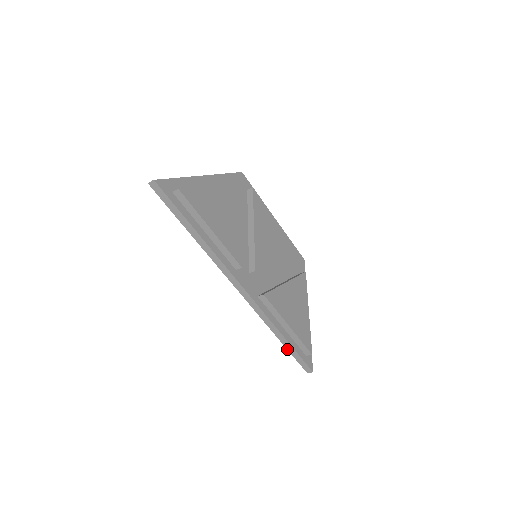
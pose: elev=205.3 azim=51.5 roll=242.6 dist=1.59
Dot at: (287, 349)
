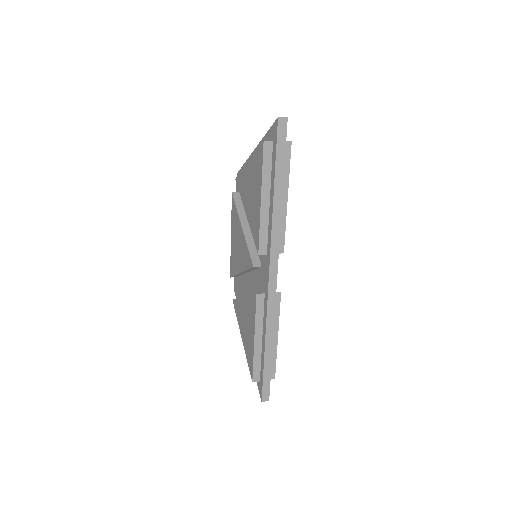
Dot at: (264, 366)
